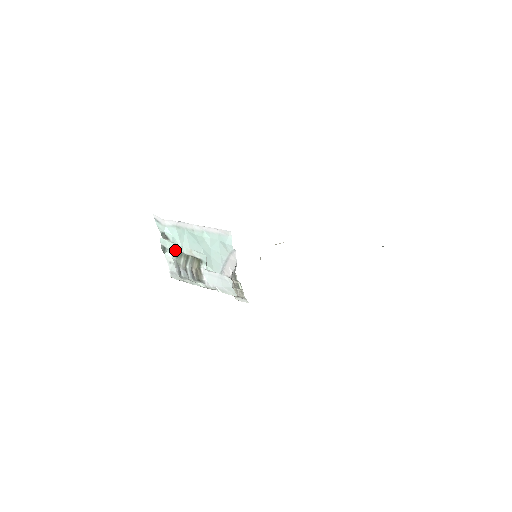
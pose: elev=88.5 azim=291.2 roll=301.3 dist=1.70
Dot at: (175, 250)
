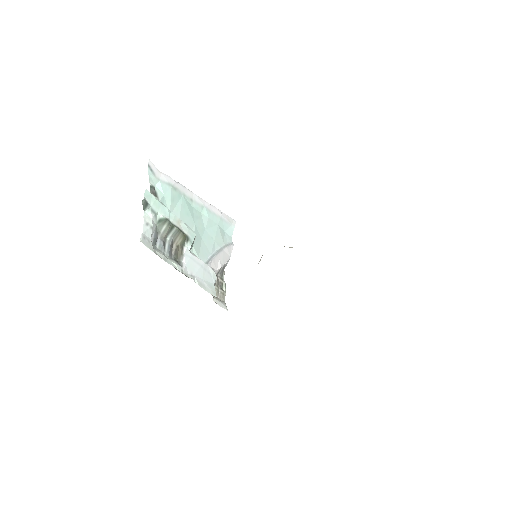
Dot at: (160, 212)
